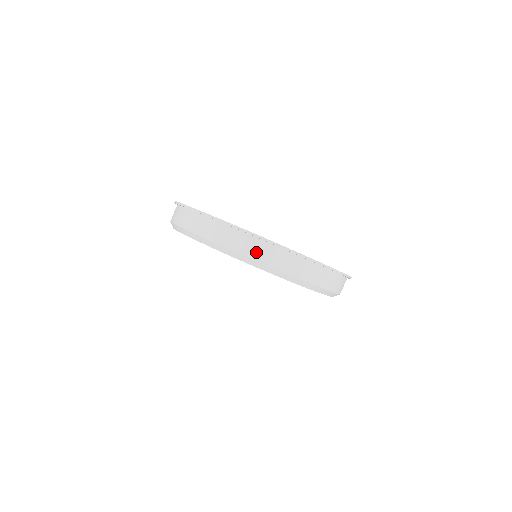
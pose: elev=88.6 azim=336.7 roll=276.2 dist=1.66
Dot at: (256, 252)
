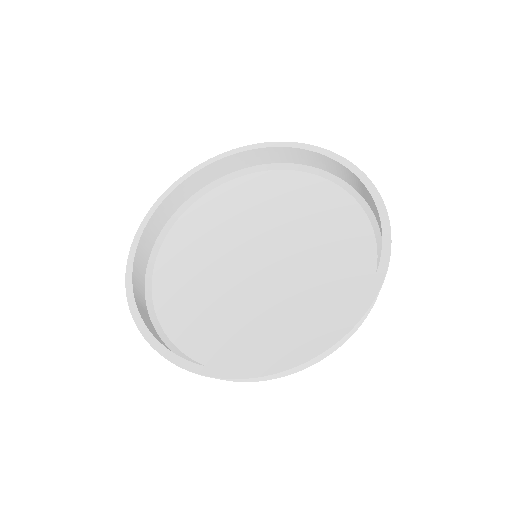
Dot at: (316, 359)
